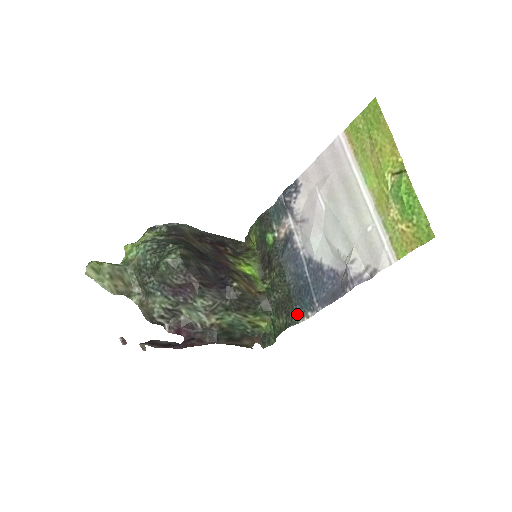
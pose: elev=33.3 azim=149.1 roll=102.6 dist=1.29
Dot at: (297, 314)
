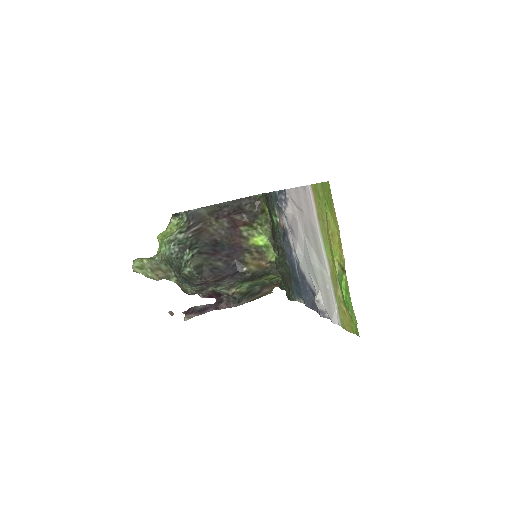
Dot at: (294, 294)
